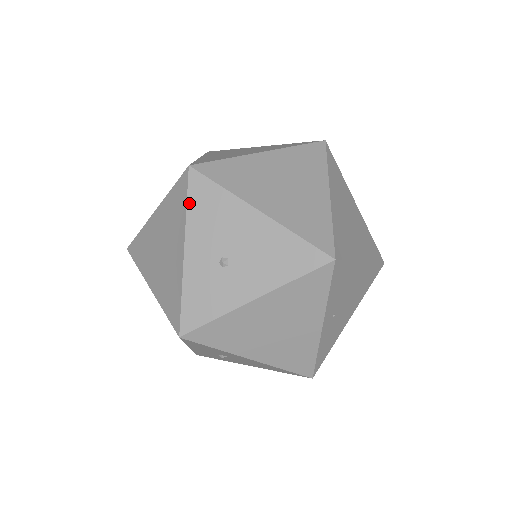
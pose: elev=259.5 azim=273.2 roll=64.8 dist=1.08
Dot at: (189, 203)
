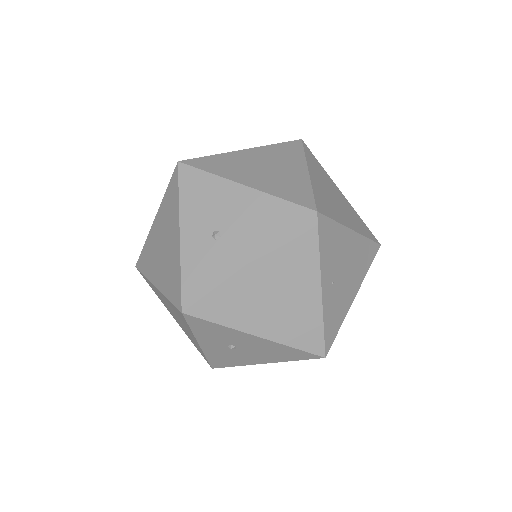
Dot at: (181, 192)
